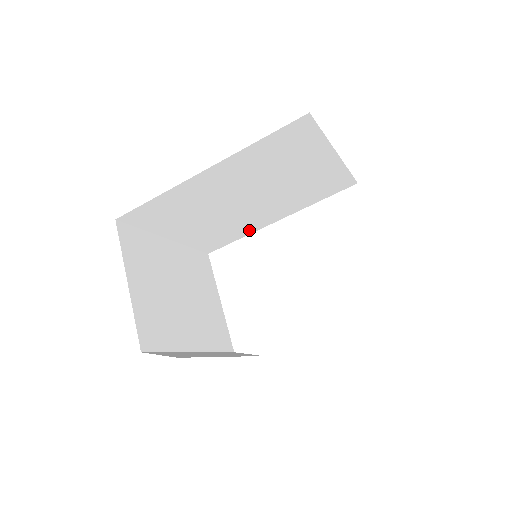
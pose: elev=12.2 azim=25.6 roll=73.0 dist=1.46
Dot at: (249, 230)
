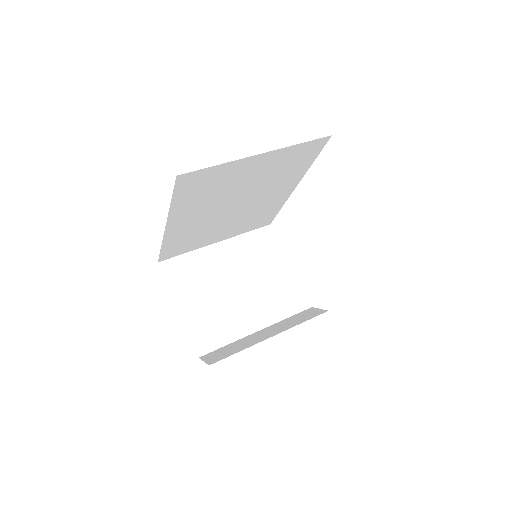
Dot at: (279, 203)
